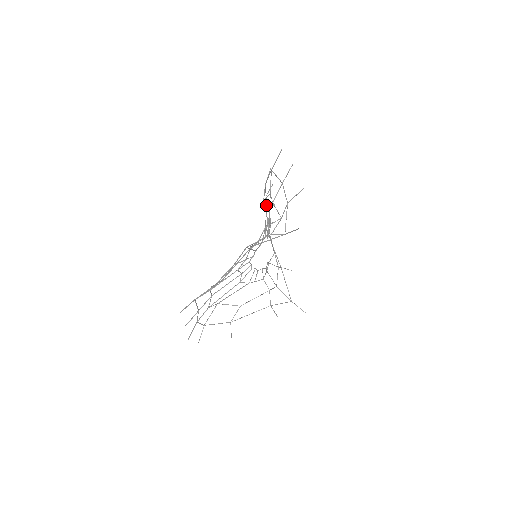
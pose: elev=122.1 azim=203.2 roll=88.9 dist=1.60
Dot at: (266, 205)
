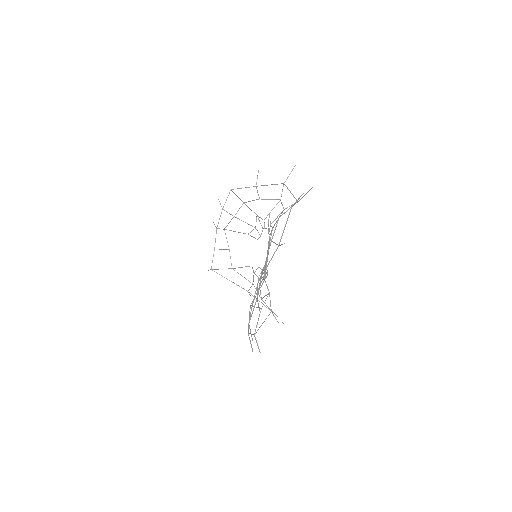
Dot at: (215, 240)
